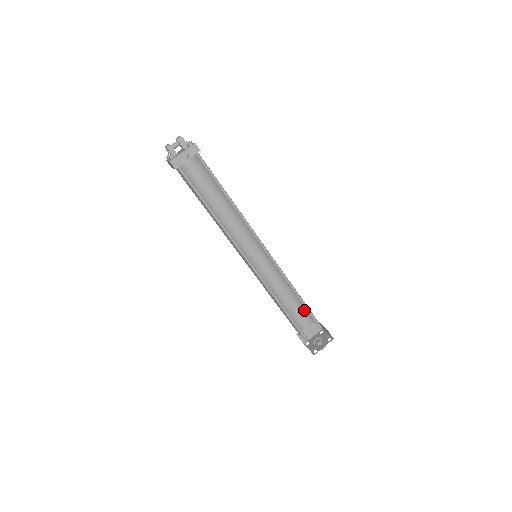
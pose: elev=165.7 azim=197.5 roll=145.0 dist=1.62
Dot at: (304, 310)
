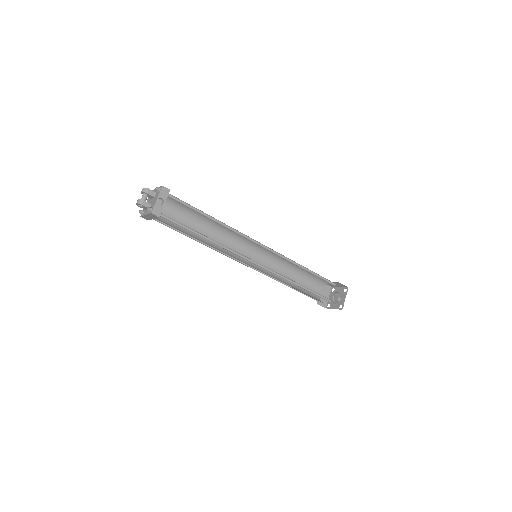
Dot at: (312, 280)
